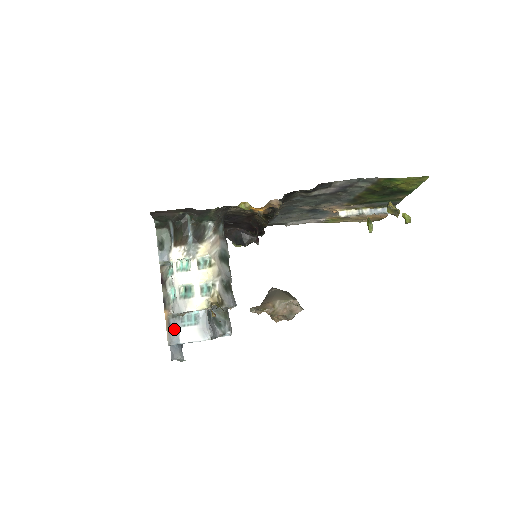
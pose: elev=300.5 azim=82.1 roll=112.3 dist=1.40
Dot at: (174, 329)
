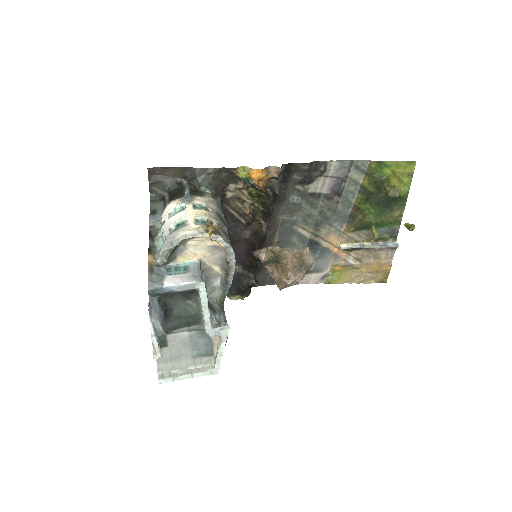
Dot at: (157, 275)
